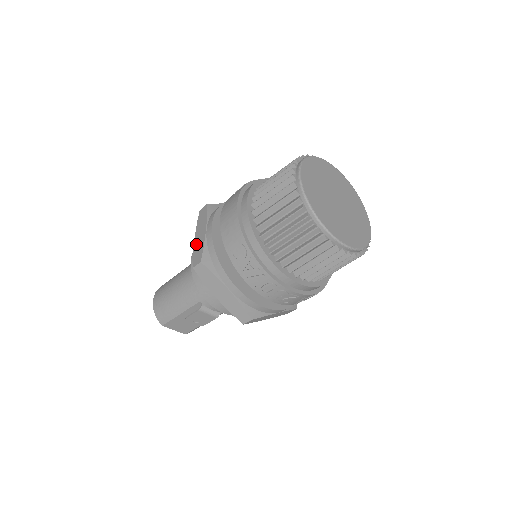
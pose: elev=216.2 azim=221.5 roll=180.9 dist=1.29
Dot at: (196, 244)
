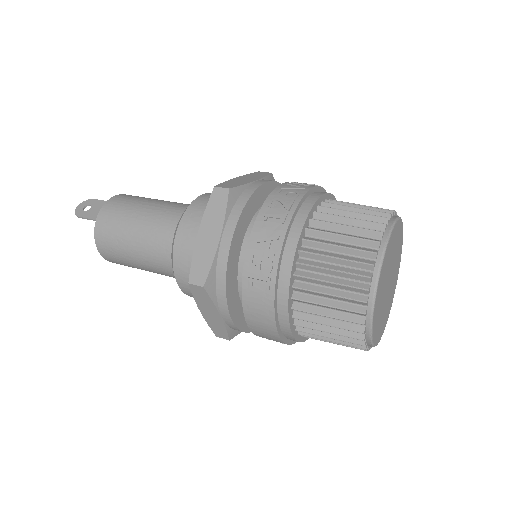
Dot at: (208, 320)
